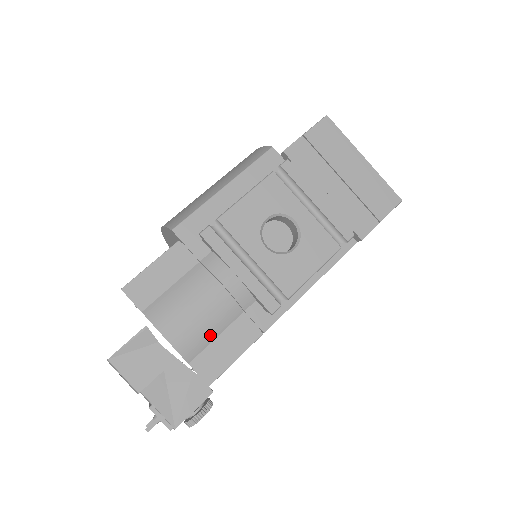
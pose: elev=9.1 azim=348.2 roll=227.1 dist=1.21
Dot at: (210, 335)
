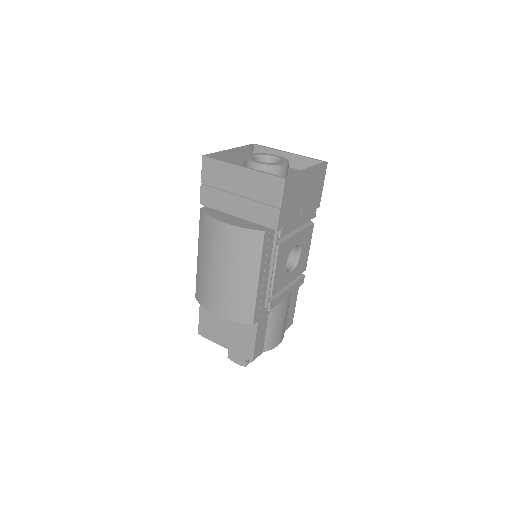
Dot at: occluded
